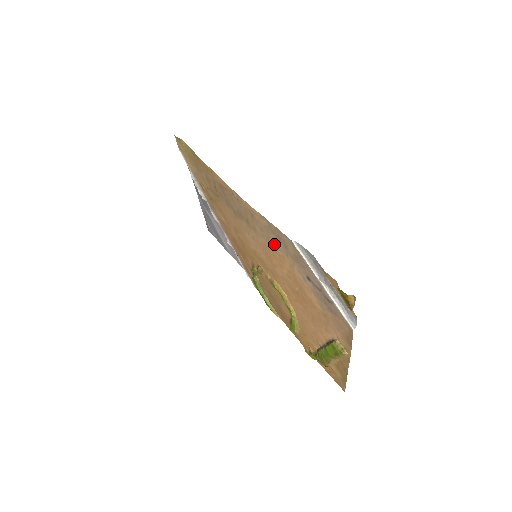
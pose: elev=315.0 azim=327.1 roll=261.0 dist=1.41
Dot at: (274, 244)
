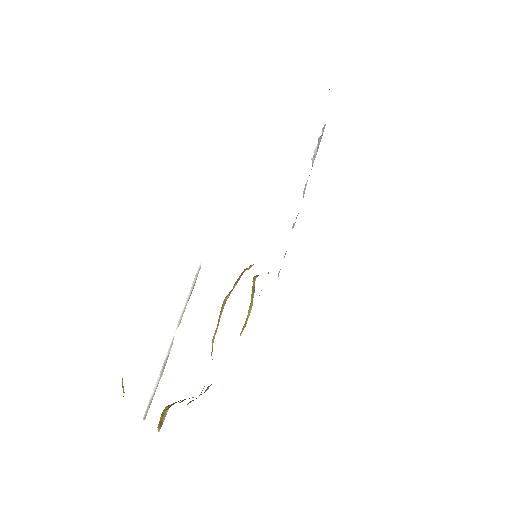
Dot at: occluded
